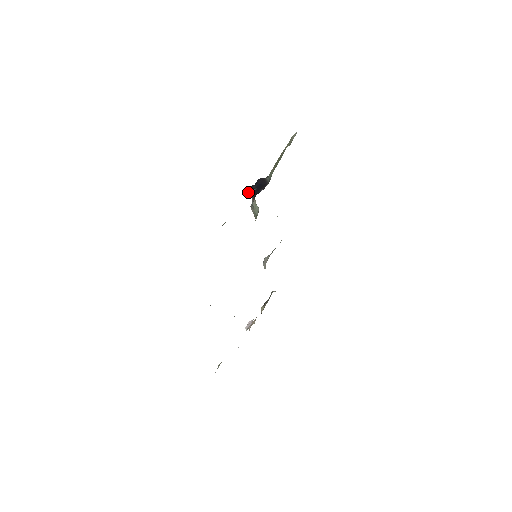
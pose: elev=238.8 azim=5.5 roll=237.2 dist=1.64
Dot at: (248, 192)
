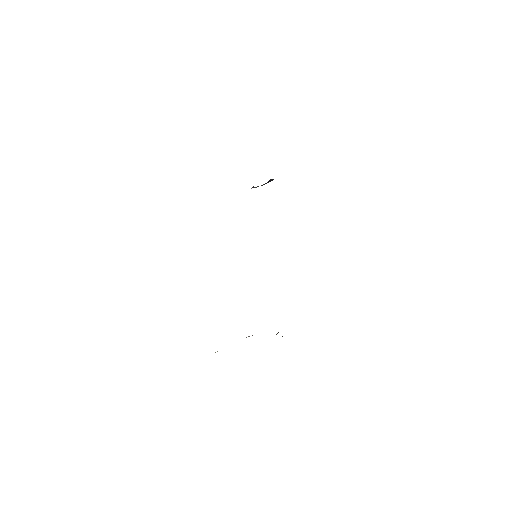
Dot at: (256, 187)
